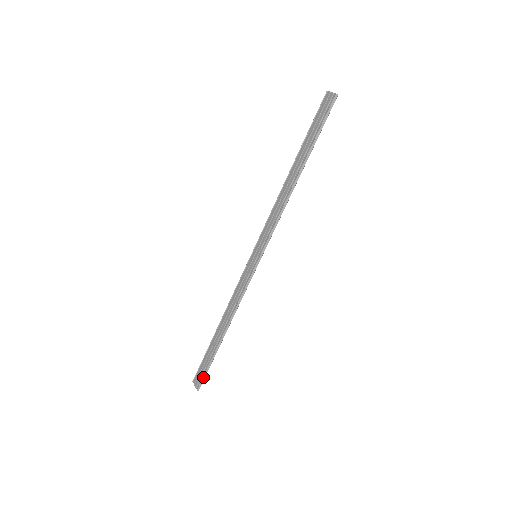
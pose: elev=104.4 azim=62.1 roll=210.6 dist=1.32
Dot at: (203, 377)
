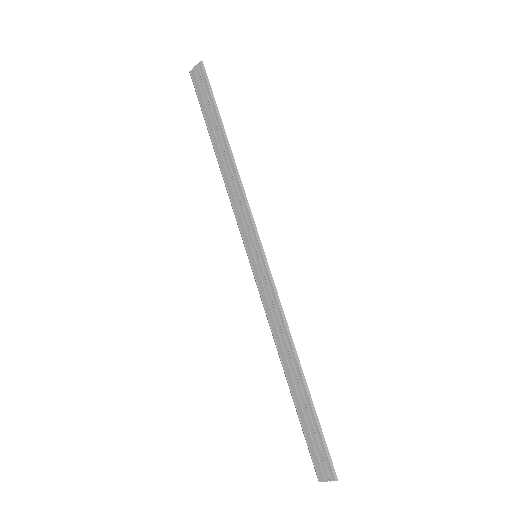
Dot at: (326, 454)
